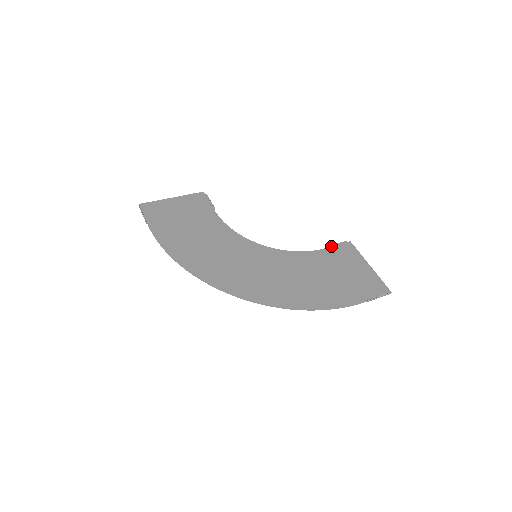
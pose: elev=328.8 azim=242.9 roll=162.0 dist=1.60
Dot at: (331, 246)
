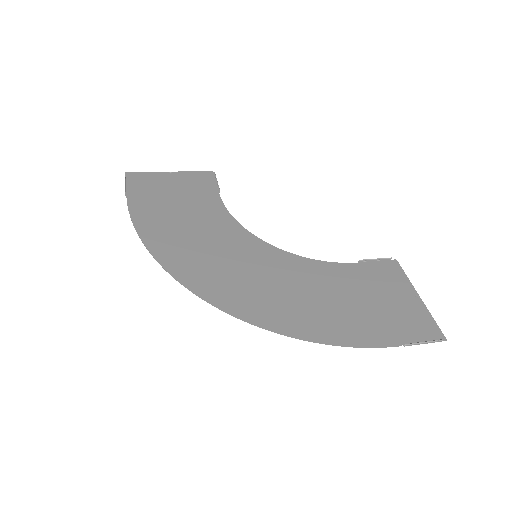
Dot at: (367, 261)
